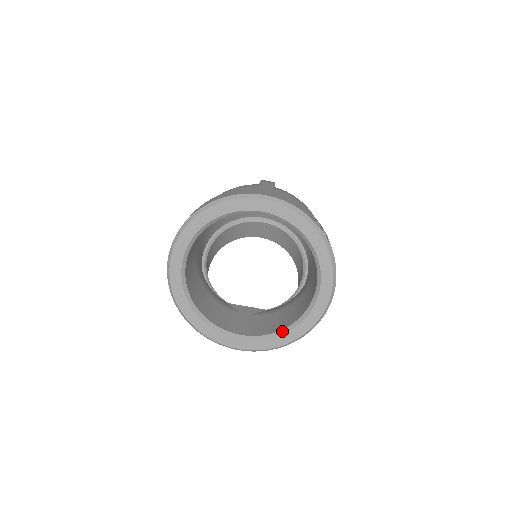
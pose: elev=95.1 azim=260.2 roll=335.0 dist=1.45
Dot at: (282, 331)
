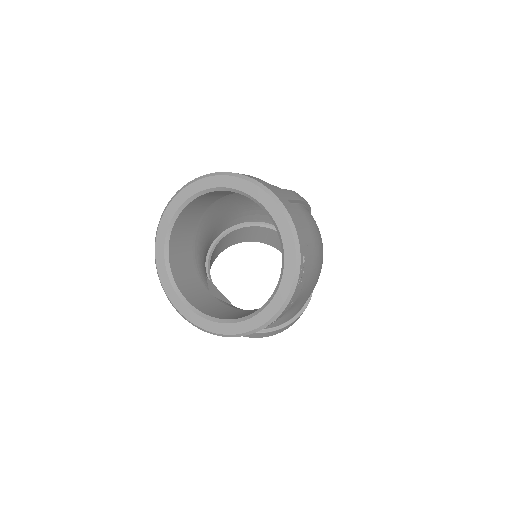
Dot at: (219, 319)
